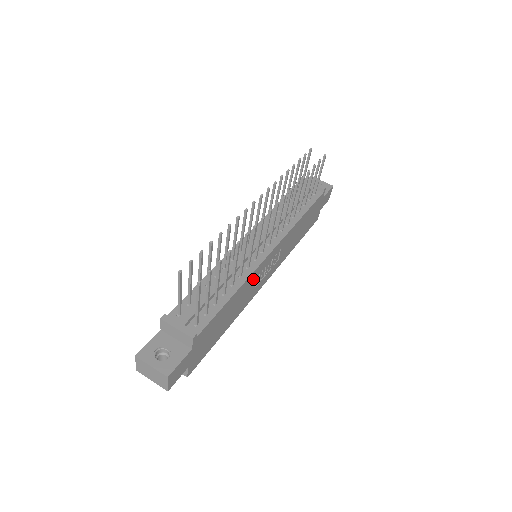
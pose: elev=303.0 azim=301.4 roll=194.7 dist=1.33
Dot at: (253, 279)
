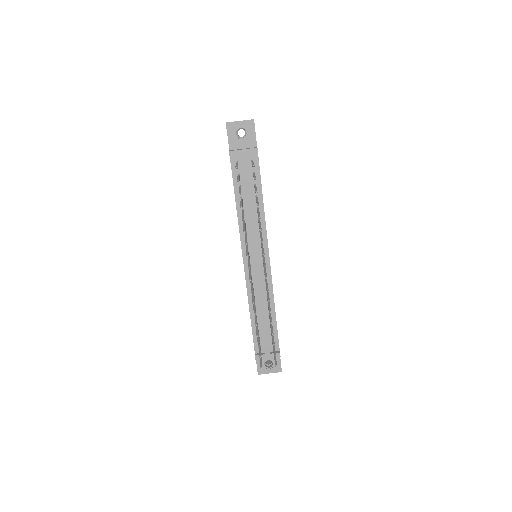
Dot at: occluded
